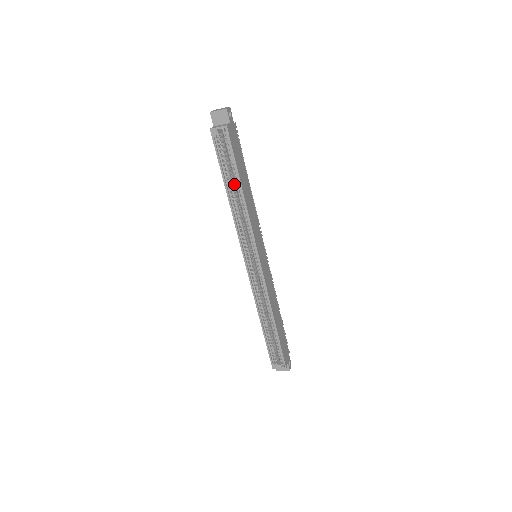
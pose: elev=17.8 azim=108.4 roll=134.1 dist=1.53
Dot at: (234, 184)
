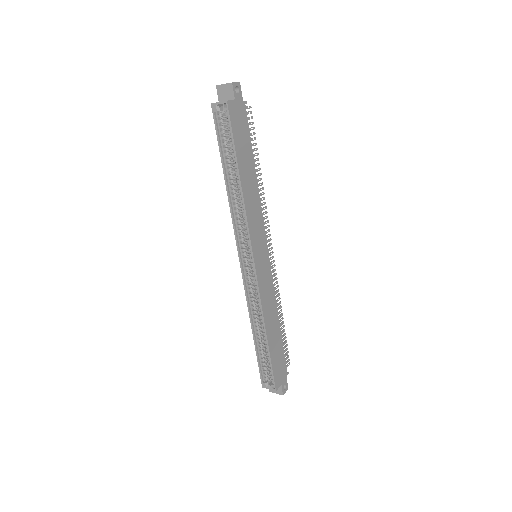
Dot at: occluded
